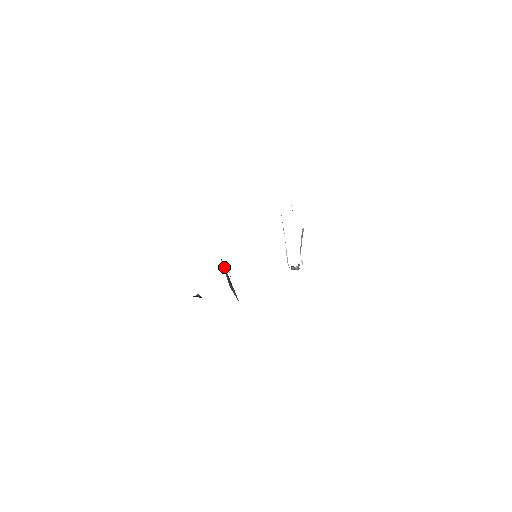
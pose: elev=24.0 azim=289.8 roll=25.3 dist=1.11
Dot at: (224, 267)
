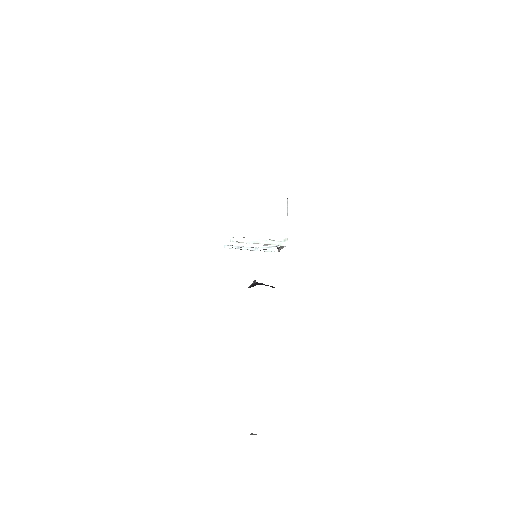
Dot at: occluded
